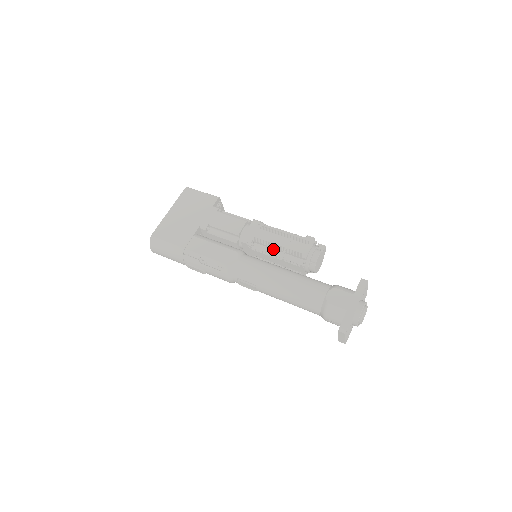
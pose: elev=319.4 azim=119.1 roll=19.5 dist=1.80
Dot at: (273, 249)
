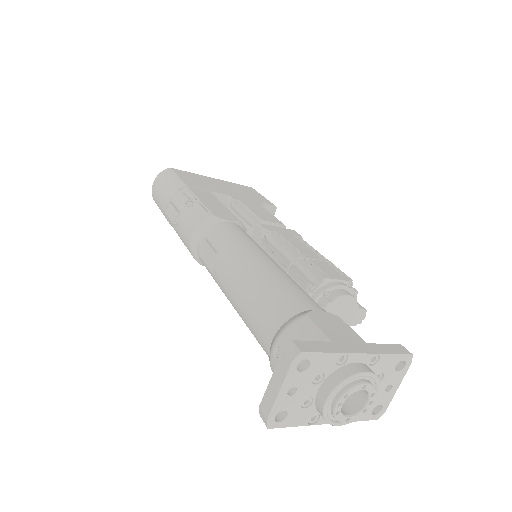
Dot at: (288, 252)
